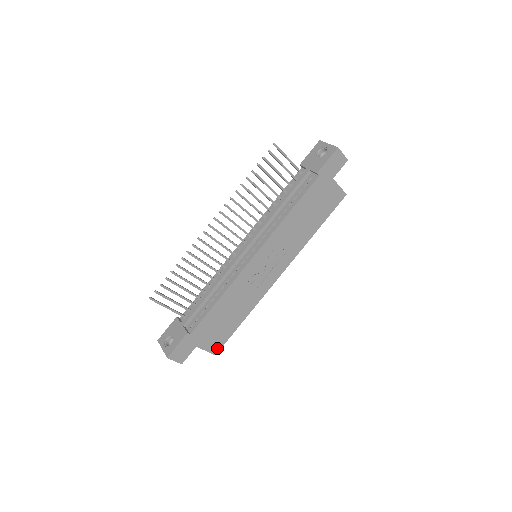
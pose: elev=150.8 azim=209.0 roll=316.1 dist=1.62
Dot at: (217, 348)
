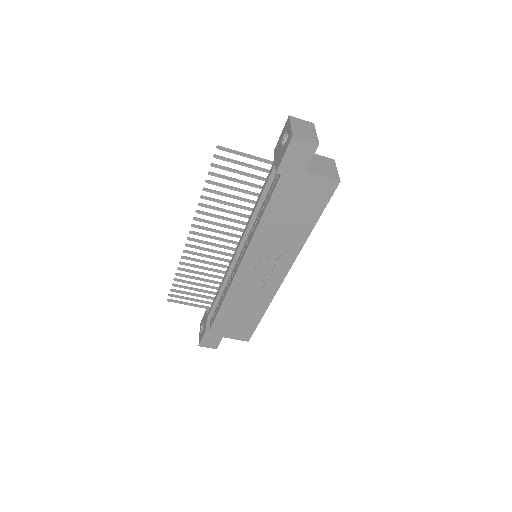
Dot at: (247, 336)
